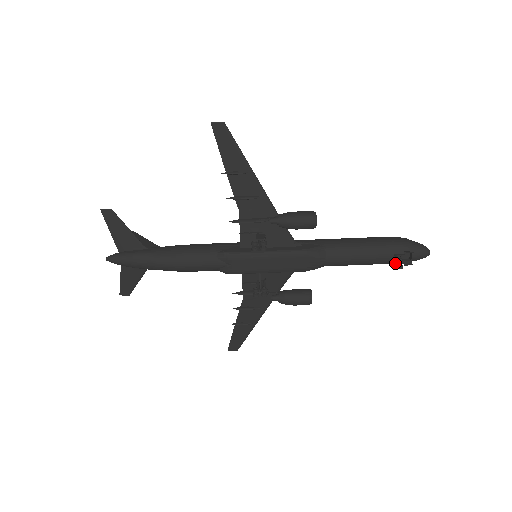
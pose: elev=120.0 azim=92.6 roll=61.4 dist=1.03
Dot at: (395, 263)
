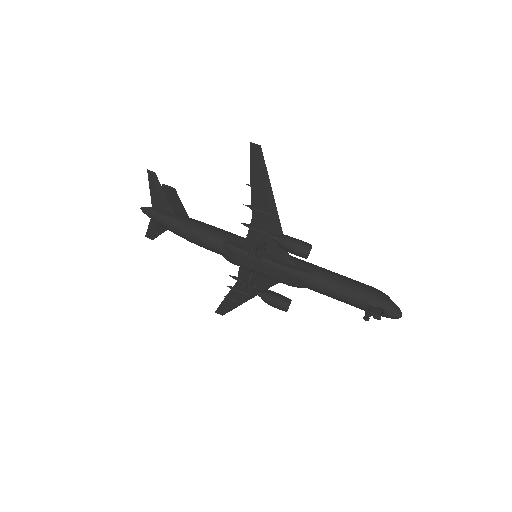
Dot at: occluded
